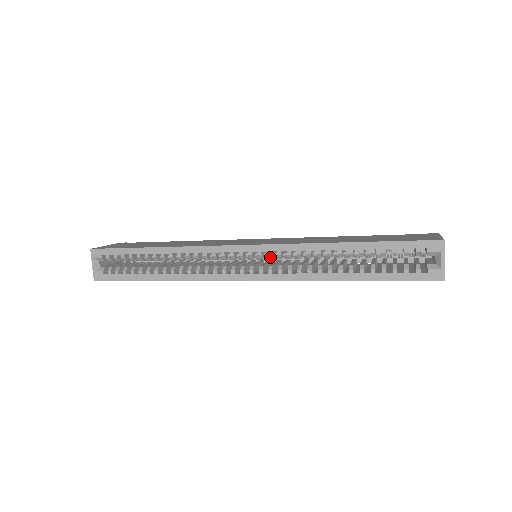
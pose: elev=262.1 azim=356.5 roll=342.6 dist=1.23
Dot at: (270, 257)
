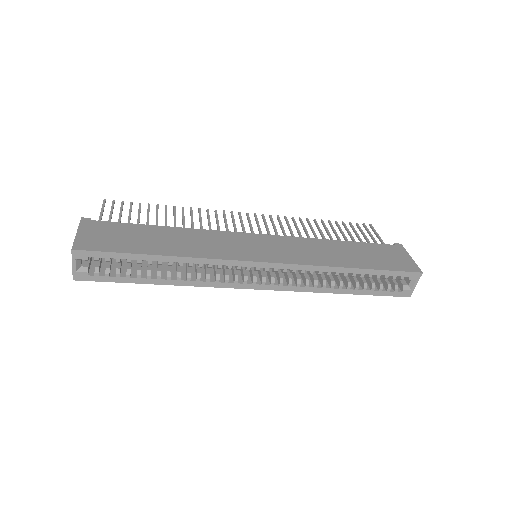
Dot at: (284, 272)
